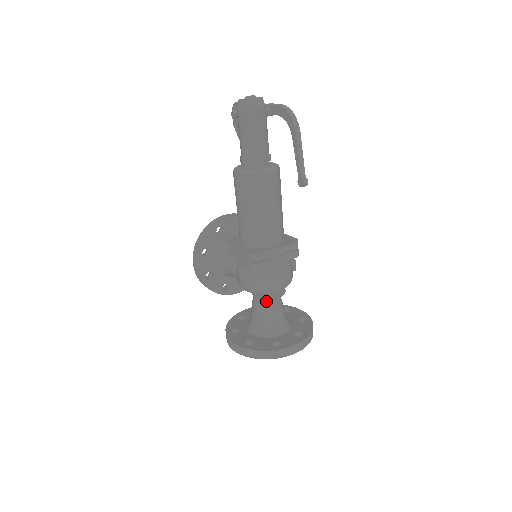
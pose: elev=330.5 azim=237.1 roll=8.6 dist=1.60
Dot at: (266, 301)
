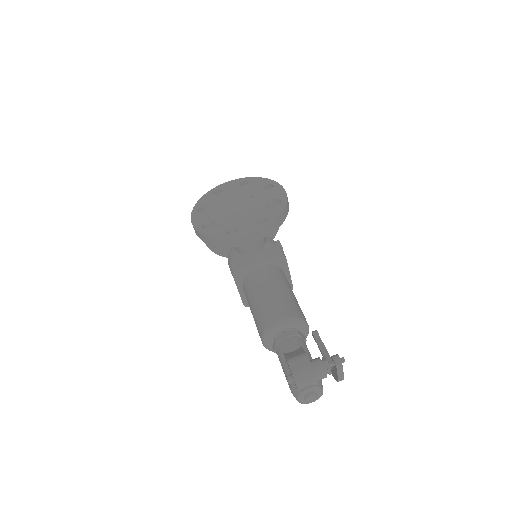
Dot at: occluded
